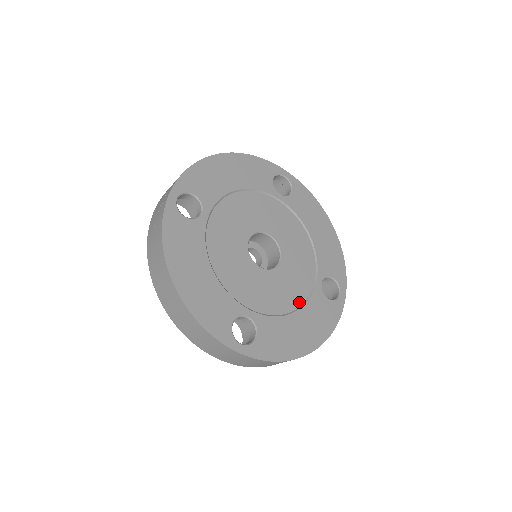
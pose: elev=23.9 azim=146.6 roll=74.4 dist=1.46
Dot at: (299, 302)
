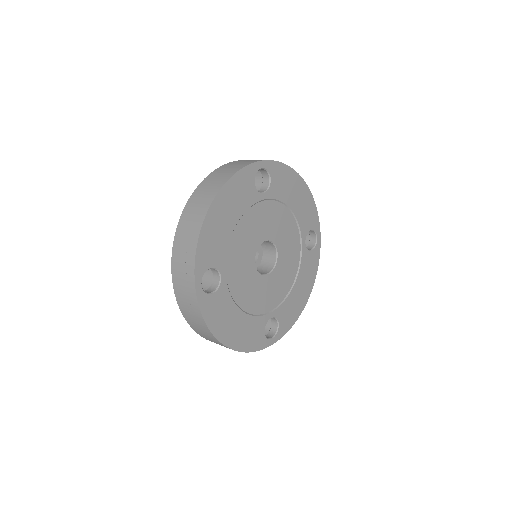
Dot at: (295, 273)
